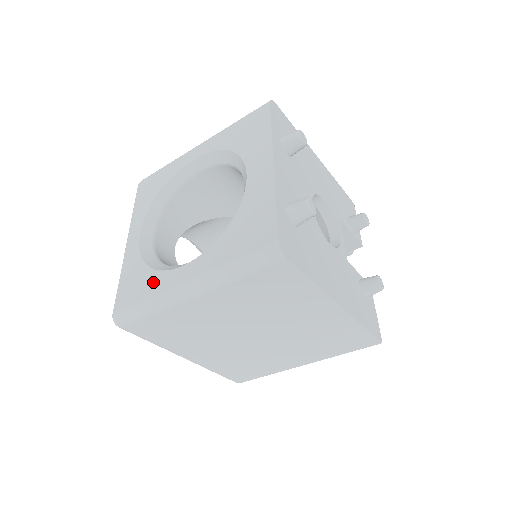
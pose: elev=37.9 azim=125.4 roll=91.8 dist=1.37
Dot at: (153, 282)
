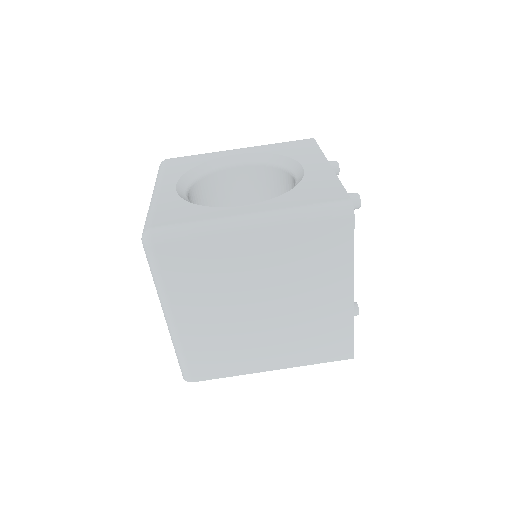
Dot at: (204, 212)
